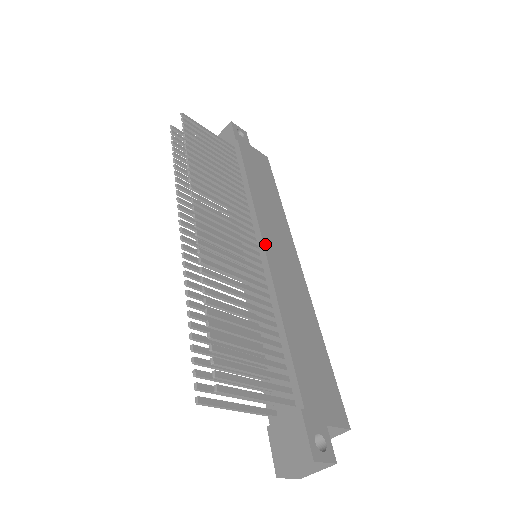
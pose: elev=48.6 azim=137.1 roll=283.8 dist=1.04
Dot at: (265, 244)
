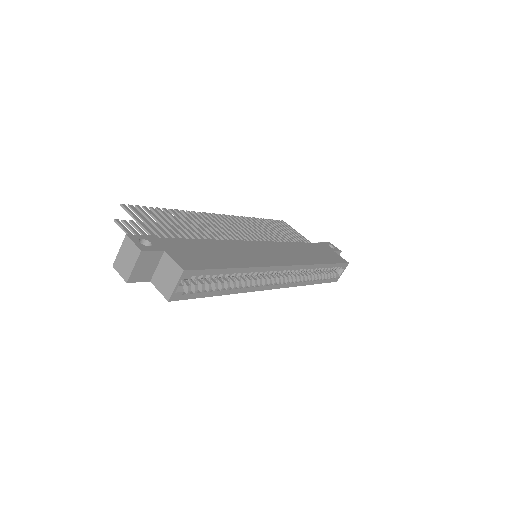
Dot at: (260, 242)
